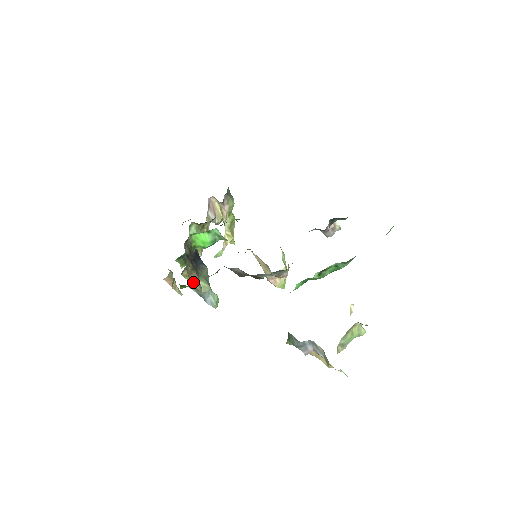
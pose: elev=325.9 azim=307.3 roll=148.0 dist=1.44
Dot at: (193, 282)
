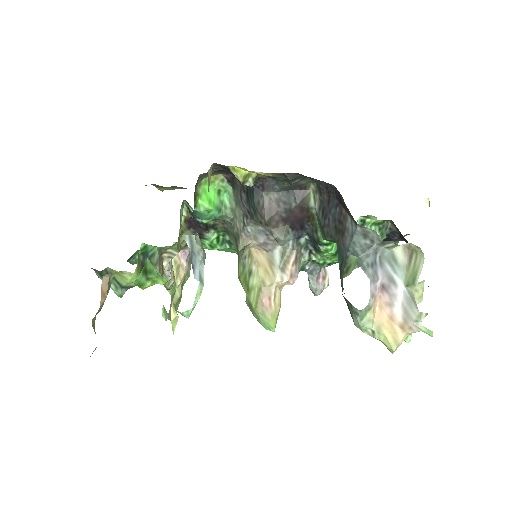
Dot at: occluded
